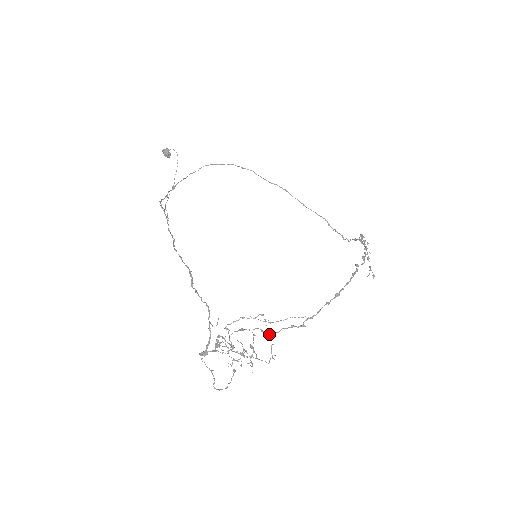
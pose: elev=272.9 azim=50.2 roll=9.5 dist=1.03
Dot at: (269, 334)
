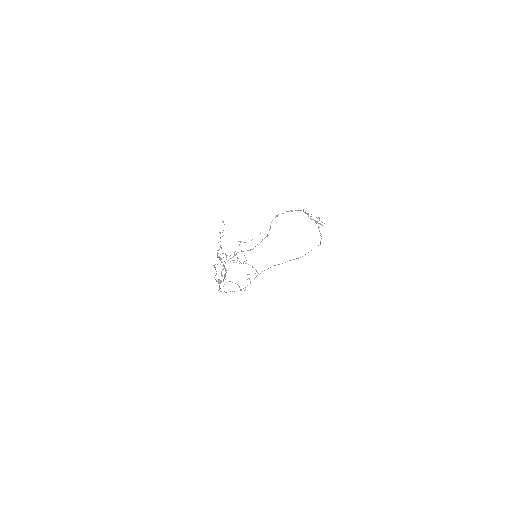
Dot at: (252, 249)
